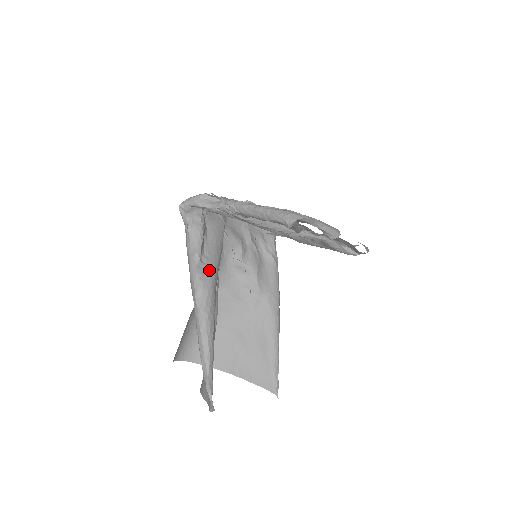
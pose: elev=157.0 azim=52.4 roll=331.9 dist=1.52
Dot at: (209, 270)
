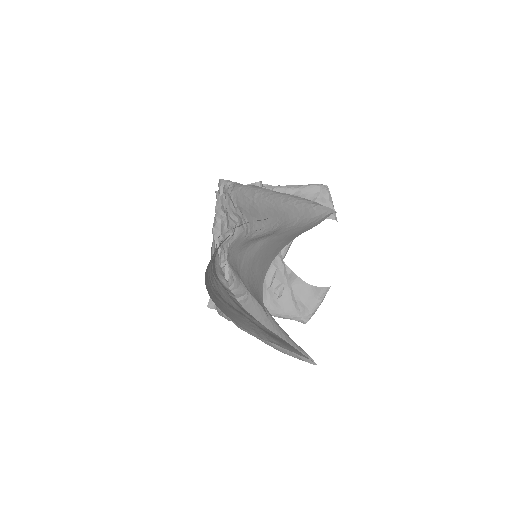
Dot at: occluded
